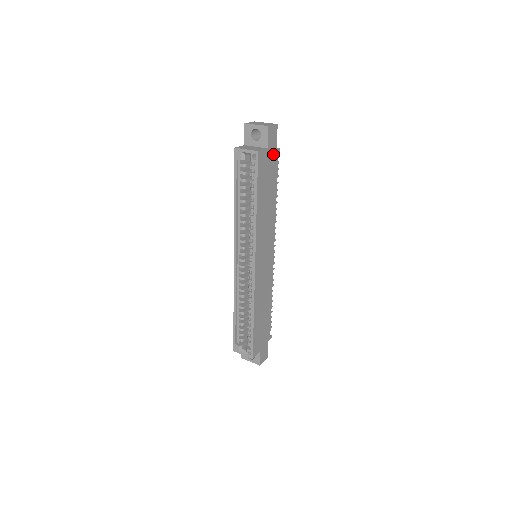
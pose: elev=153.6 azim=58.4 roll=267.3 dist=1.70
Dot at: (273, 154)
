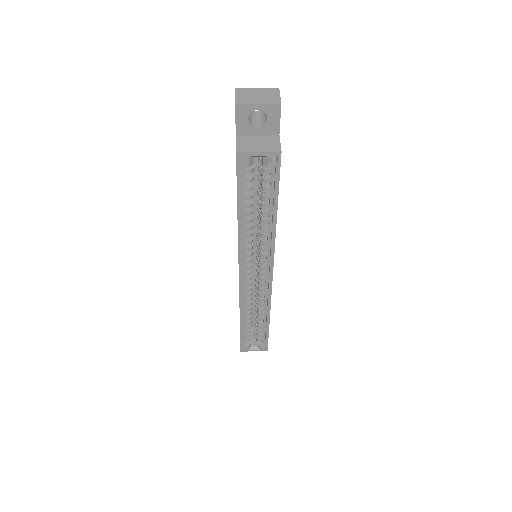
Dot at: occluded
